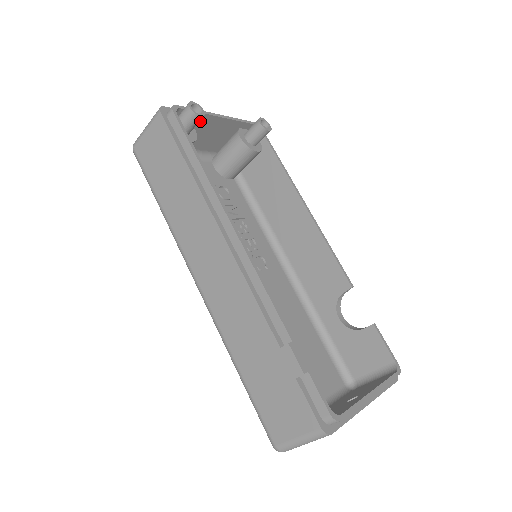
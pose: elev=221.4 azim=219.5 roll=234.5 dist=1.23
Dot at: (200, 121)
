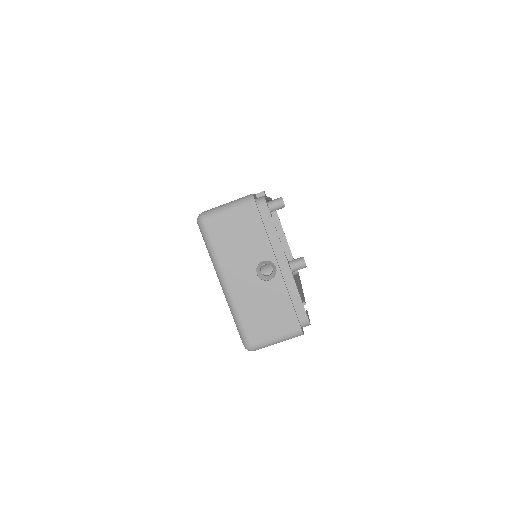
Dot at: occluded
